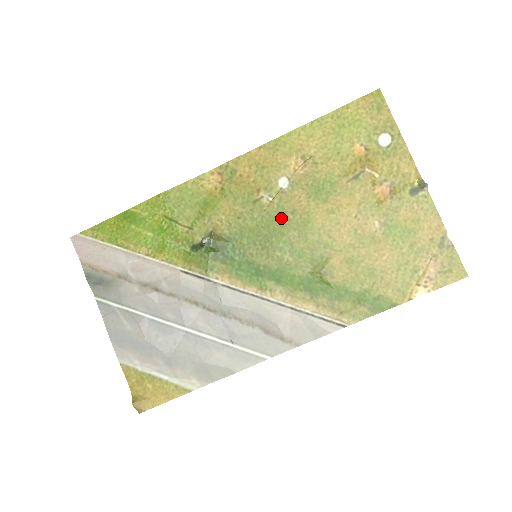
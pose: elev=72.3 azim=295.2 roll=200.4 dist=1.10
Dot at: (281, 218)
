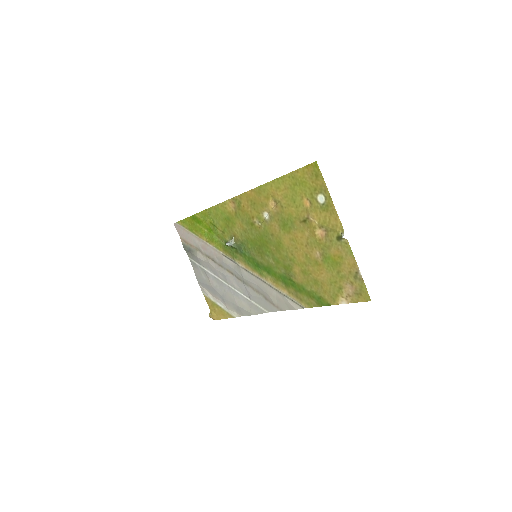
Dot at: (266, 237)
